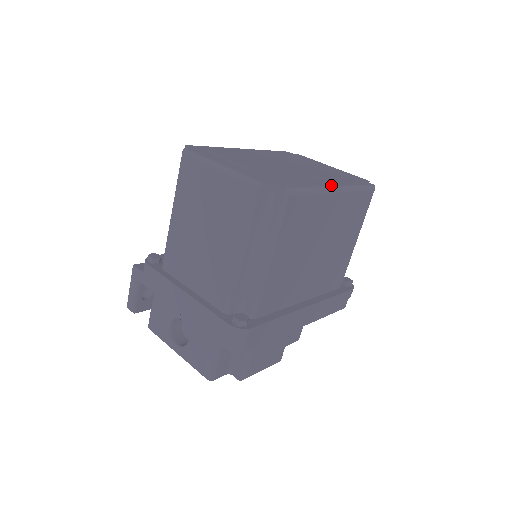
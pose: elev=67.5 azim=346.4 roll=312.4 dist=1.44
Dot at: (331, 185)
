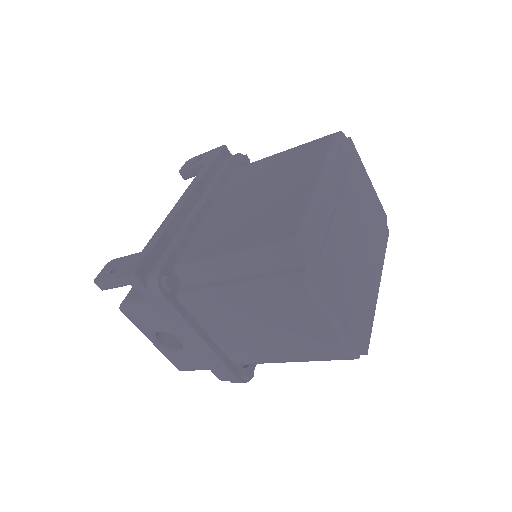
Dot at: (379, 286)
